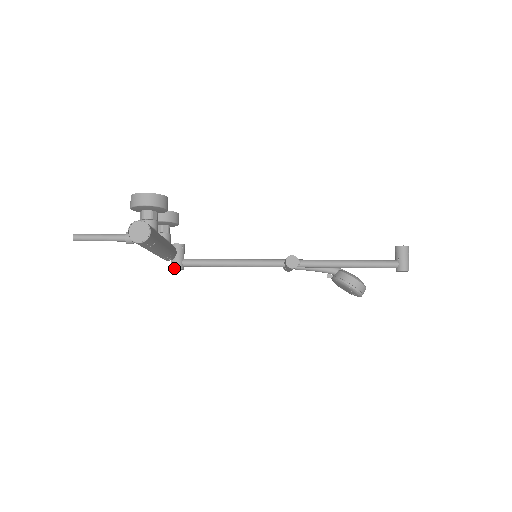
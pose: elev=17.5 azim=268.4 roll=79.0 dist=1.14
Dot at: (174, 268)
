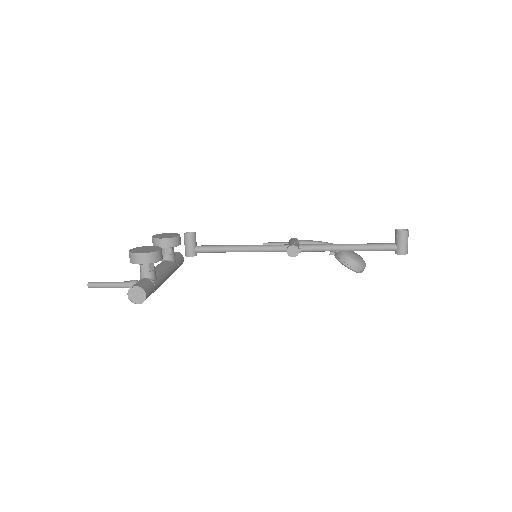
Dot at: (188, 256)
